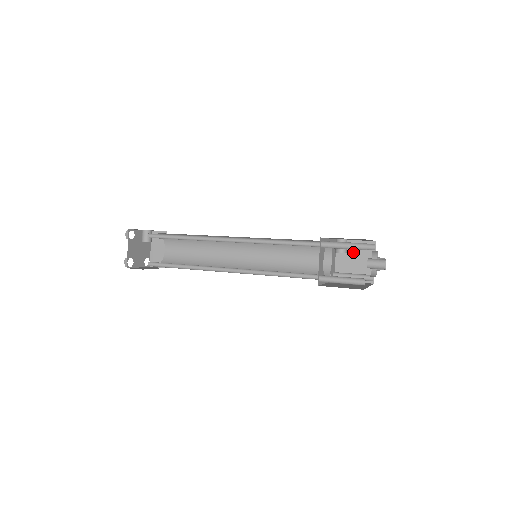
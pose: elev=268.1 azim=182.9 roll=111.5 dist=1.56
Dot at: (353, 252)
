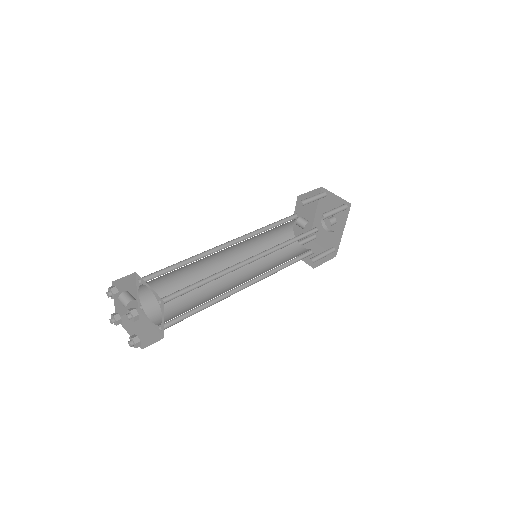
Dot at: occluded
